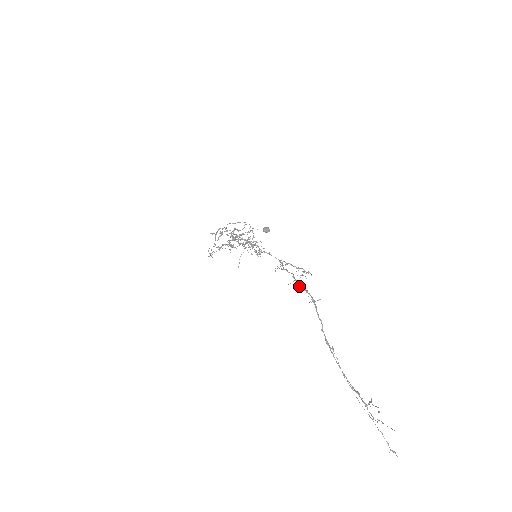
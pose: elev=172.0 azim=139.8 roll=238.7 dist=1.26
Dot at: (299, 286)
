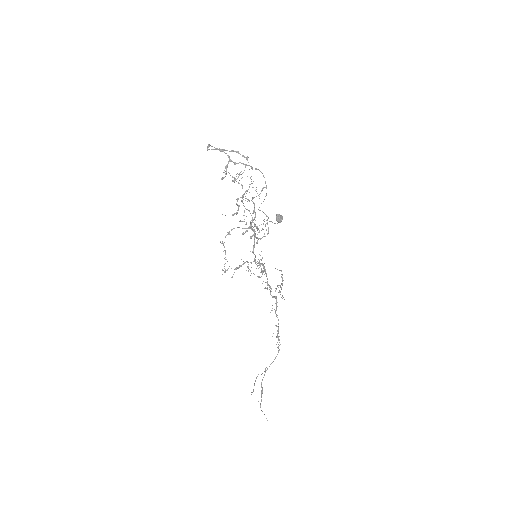
Dot at: occluded
